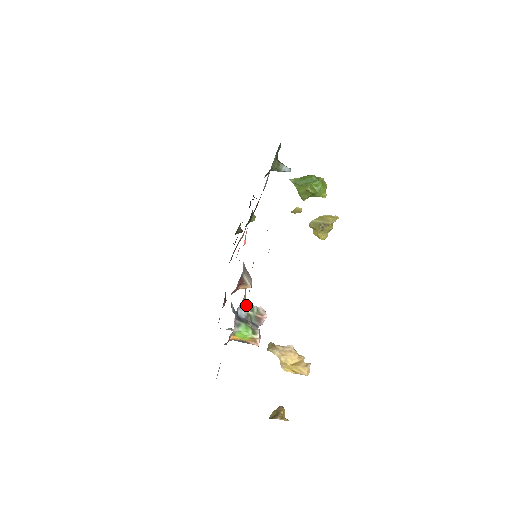
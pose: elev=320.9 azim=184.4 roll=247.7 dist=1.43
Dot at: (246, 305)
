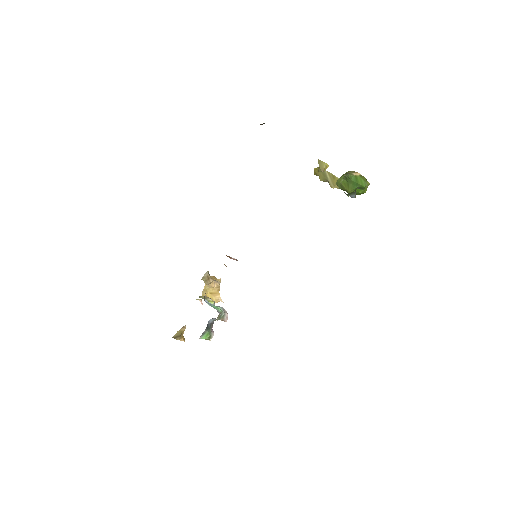
Dot at: (219, 314)
